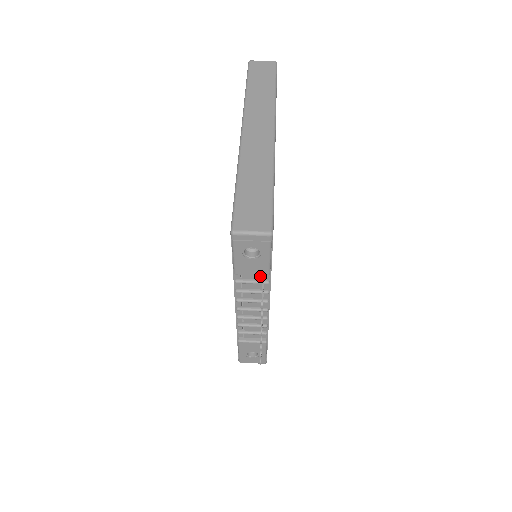
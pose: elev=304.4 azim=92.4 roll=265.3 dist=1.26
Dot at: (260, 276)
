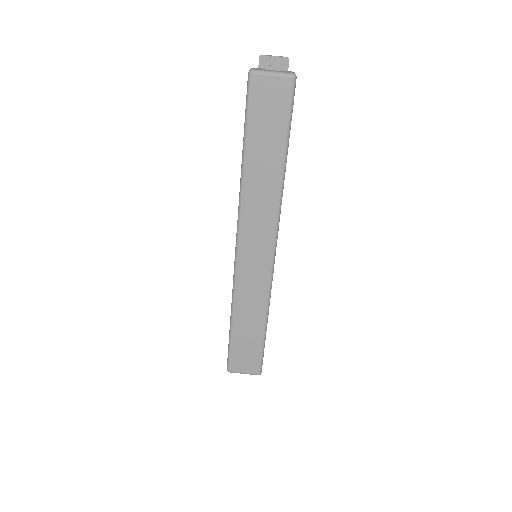
Dot at: occluded
